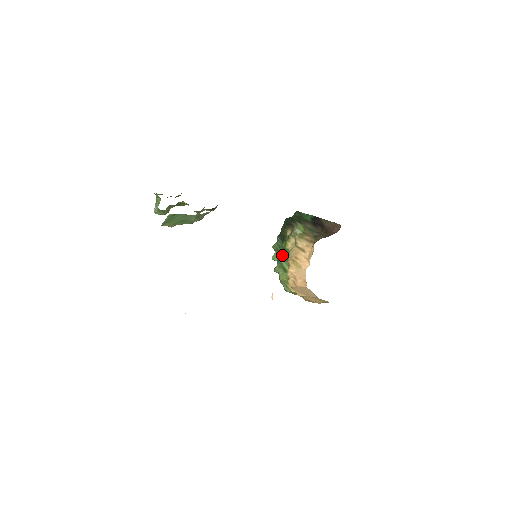
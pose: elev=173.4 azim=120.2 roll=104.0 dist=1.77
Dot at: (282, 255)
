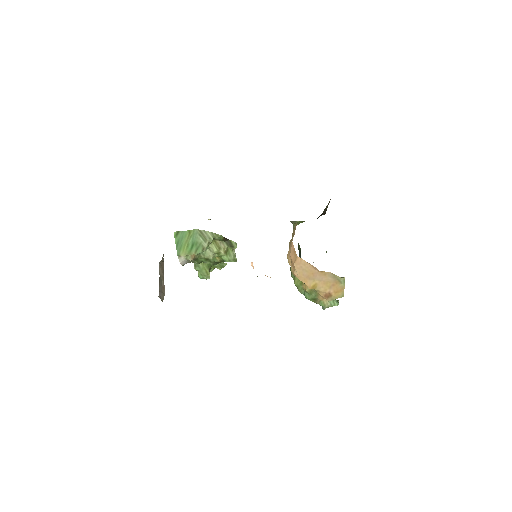
Dot at: occluded
